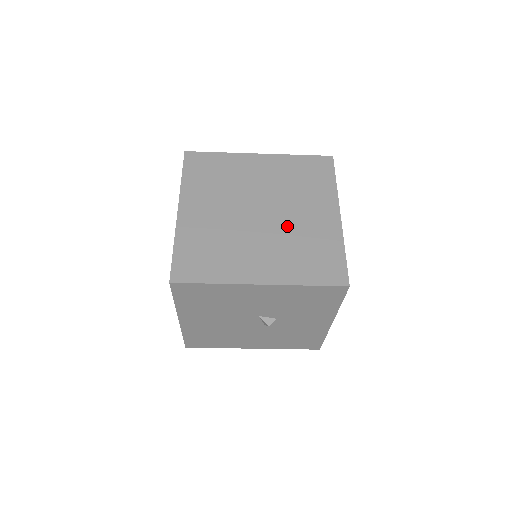
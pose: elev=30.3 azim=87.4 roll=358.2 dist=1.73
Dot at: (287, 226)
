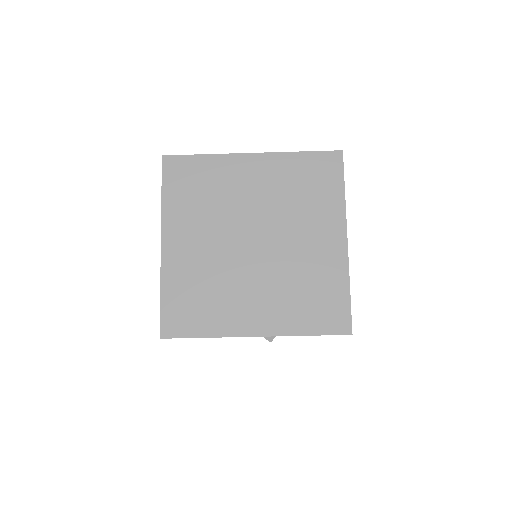
Dot at: (285, 259)
